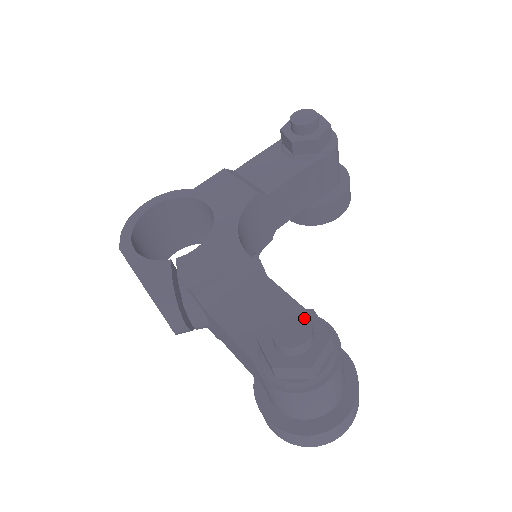
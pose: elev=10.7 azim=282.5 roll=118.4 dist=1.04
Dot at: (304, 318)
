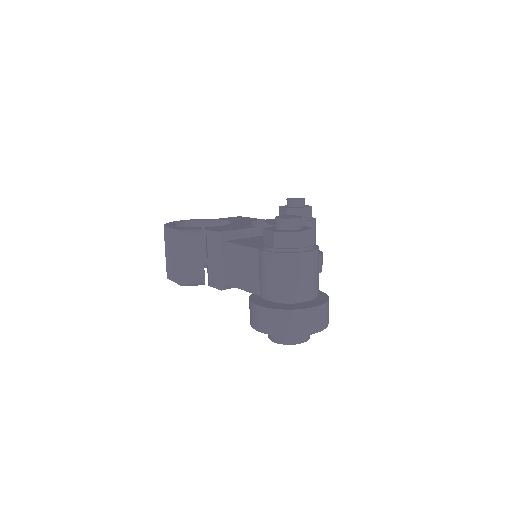
Dot at: (297, 216)
